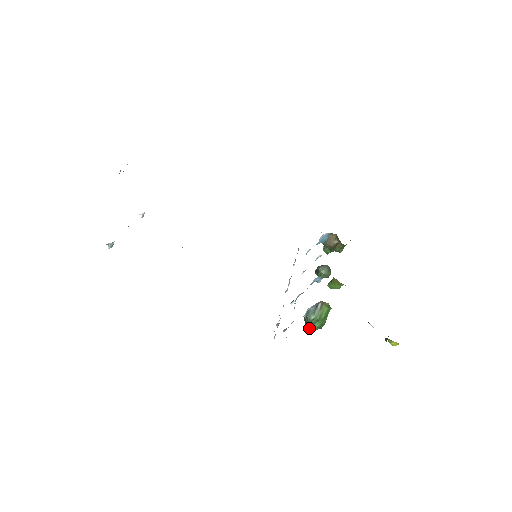
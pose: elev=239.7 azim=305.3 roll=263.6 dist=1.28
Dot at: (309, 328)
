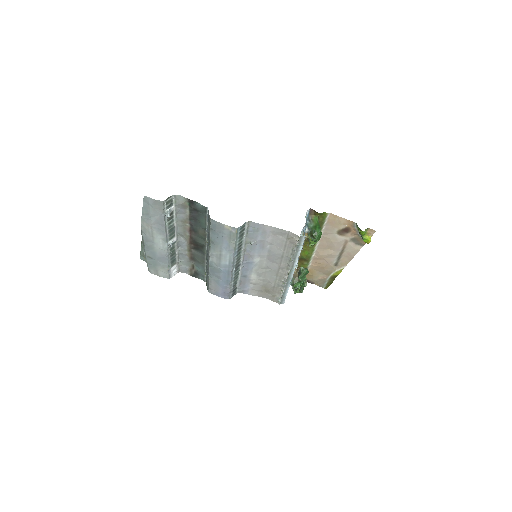
Dot at: (314, 231)
